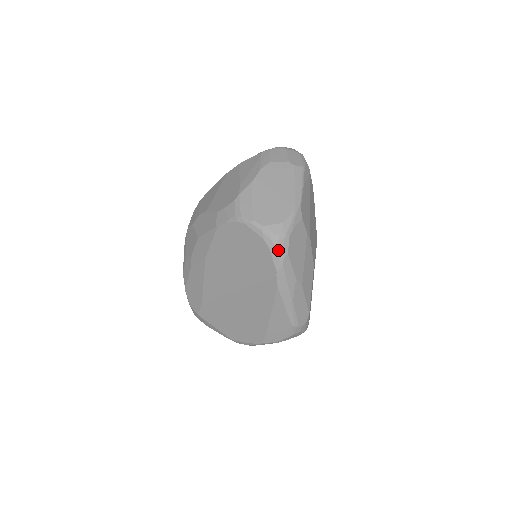
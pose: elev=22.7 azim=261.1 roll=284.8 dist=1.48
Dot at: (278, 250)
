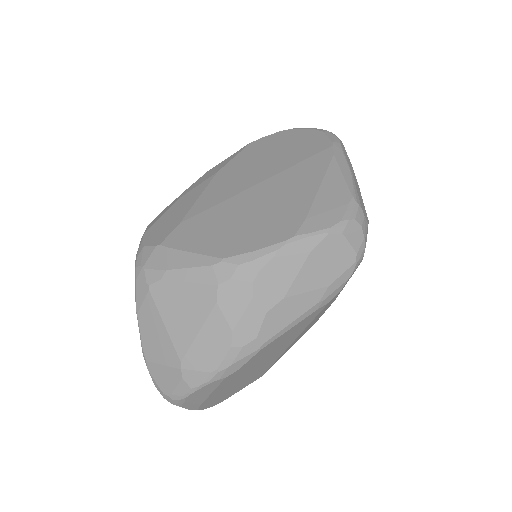
Dot at: (333, 134)
